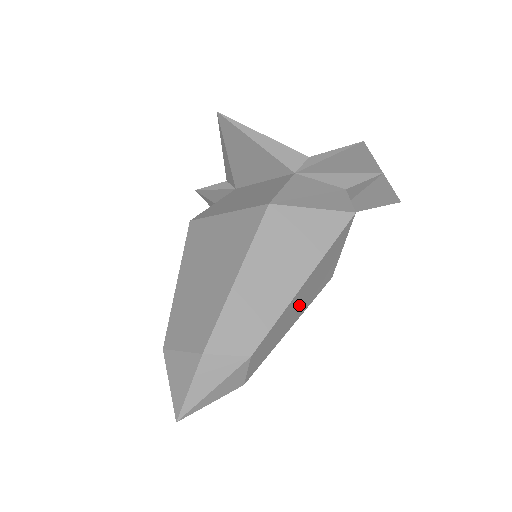
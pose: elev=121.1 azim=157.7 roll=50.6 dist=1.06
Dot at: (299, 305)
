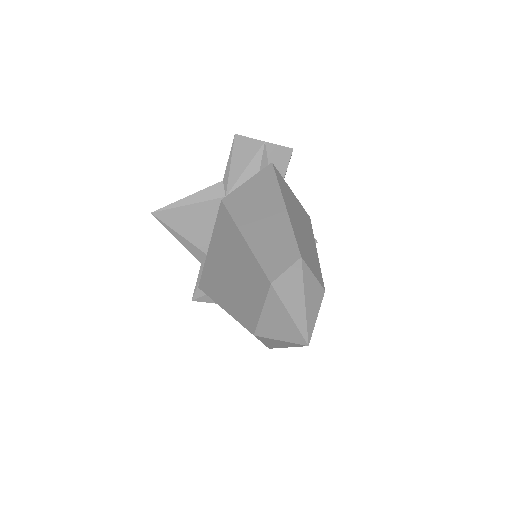
Dot at: (302, 228)
